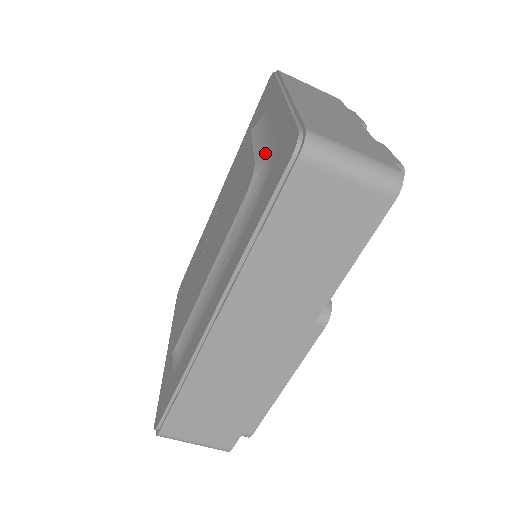
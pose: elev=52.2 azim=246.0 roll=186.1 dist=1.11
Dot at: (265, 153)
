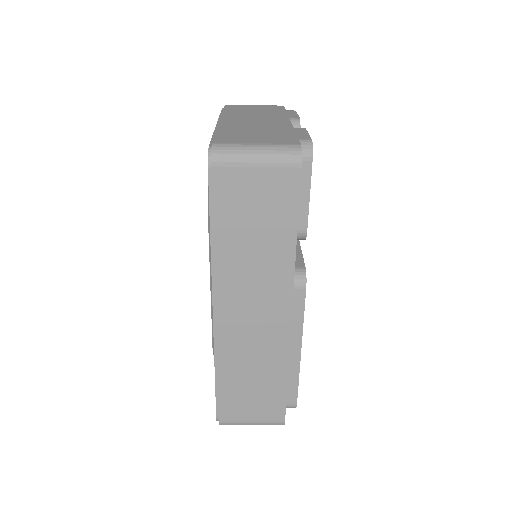
Dot at: occluded
